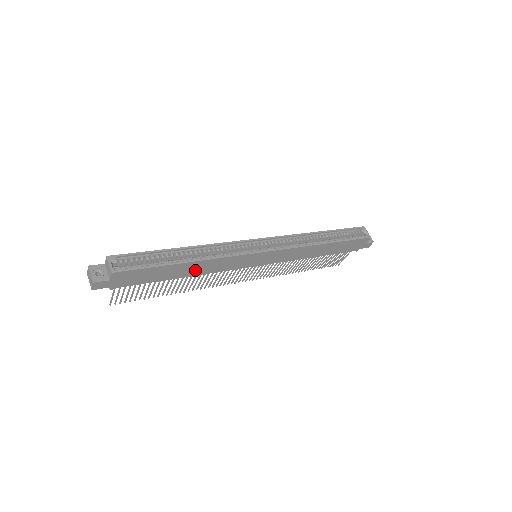
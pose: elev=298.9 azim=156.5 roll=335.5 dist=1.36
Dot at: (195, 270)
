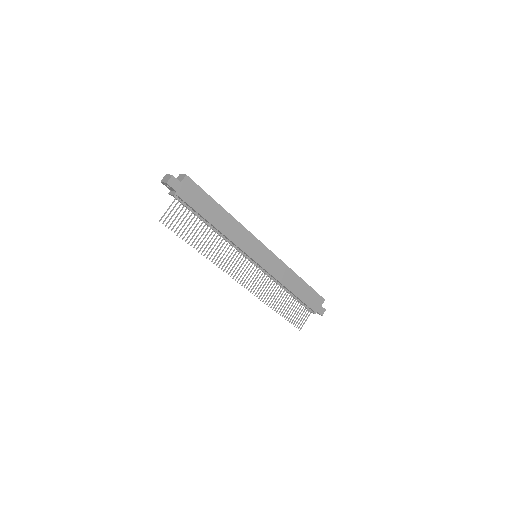
Dot at: (224, 225)
